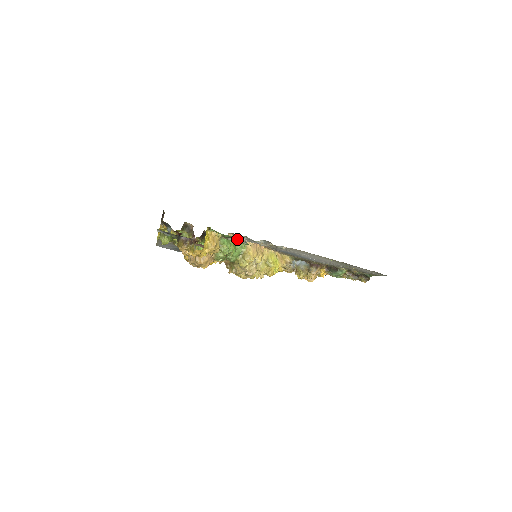
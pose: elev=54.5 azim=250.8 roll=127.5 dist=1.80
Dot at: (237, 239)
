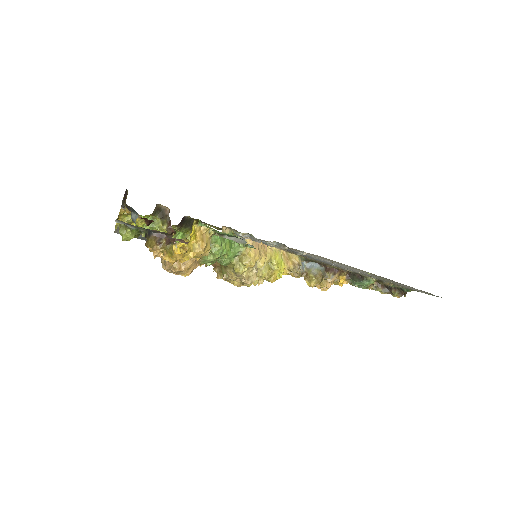
Dot at: (238, 238)
